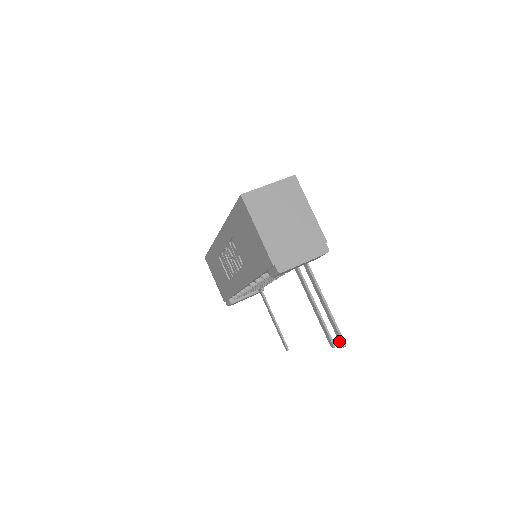
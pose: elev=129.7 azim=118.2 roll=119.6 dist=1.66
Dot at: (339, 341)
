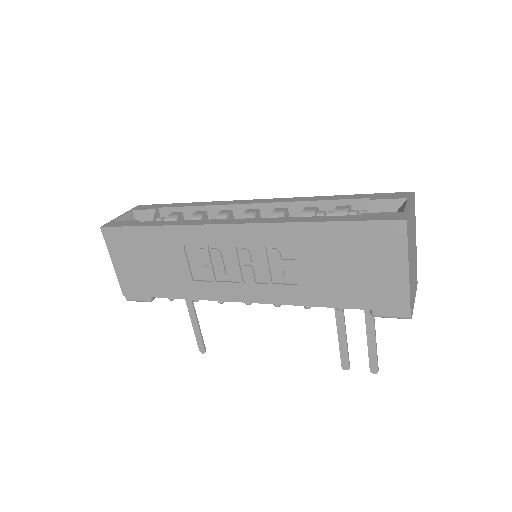
Dot at: (370, 367)
